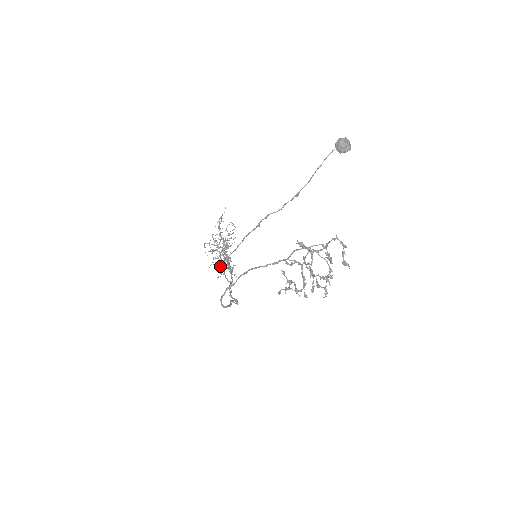
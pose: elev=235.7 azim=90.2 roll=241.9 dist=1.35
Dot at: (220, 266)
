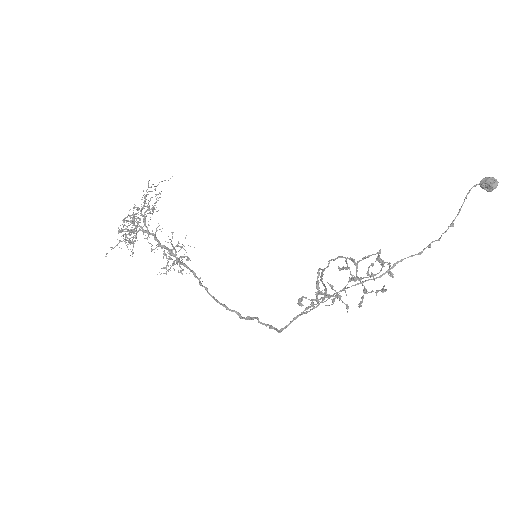
Dot at: (163, 258)
